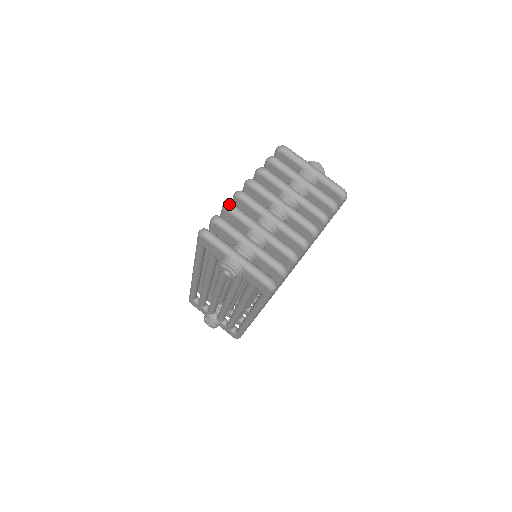
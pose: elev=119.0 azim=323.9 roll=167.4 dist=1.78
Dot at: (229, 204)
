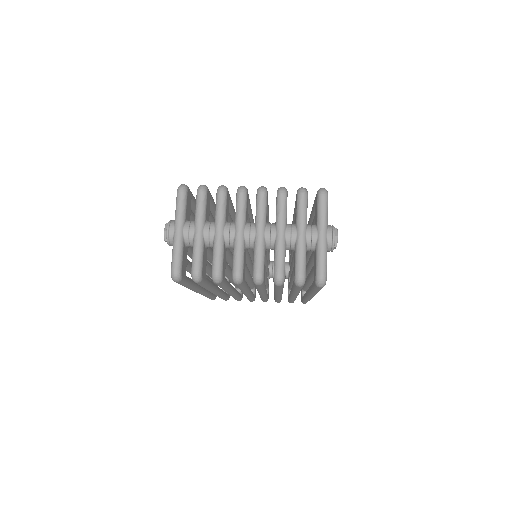
Dot at: (223, 188)
